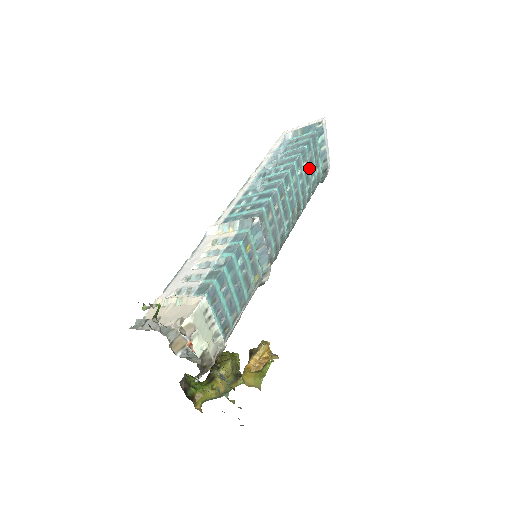
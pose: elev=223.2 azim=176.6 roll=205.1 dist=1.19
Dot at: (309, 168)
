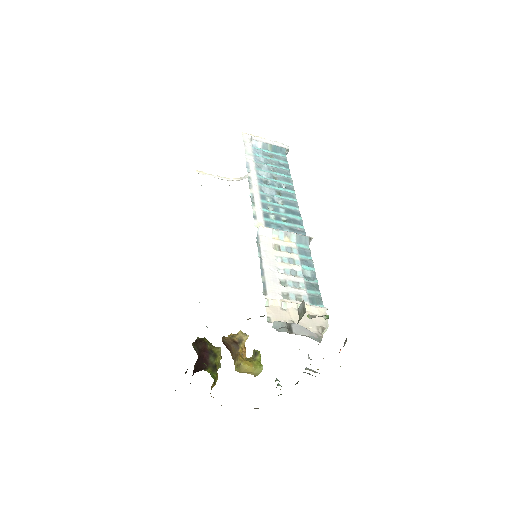
Dot at: occluded
